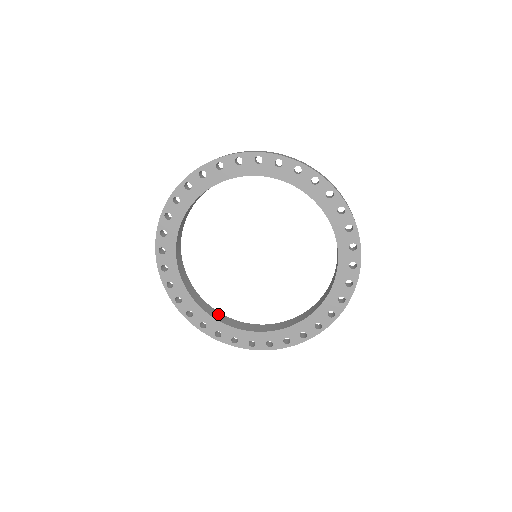
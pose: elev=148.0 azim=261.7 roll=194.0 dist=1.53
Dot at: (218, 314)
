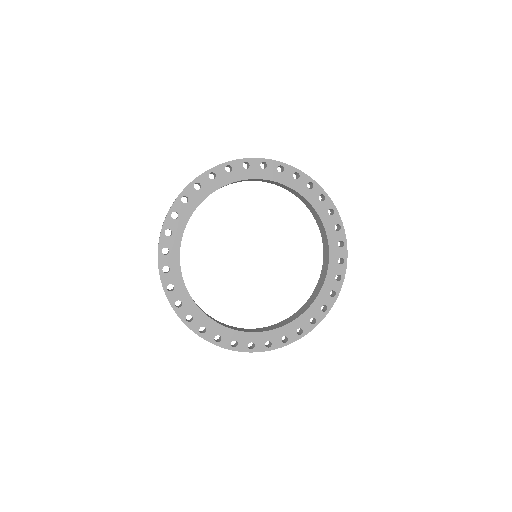
Dot at: (256, 329)
